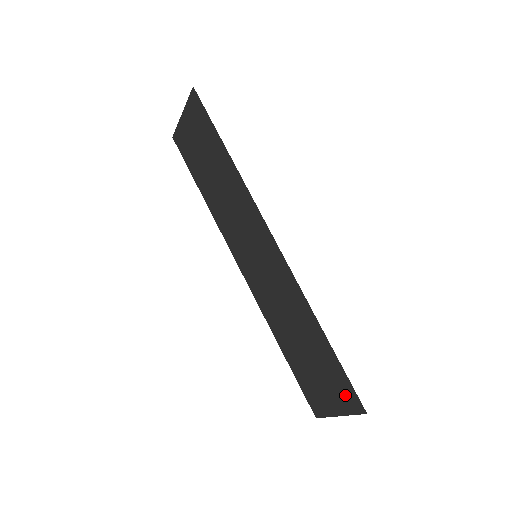
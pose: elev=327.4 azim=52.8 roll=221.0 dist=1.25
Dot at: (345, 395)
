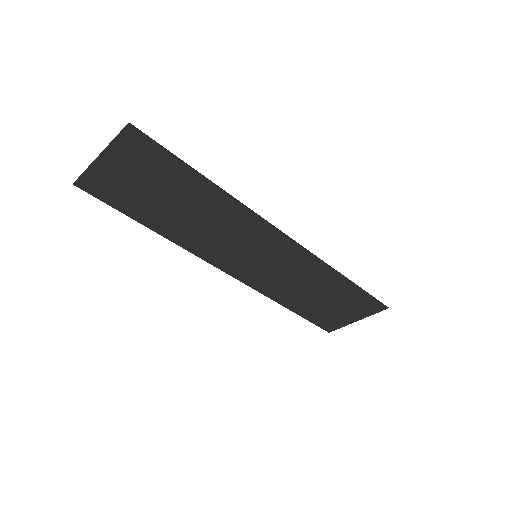
Dot at: (367, 307)
